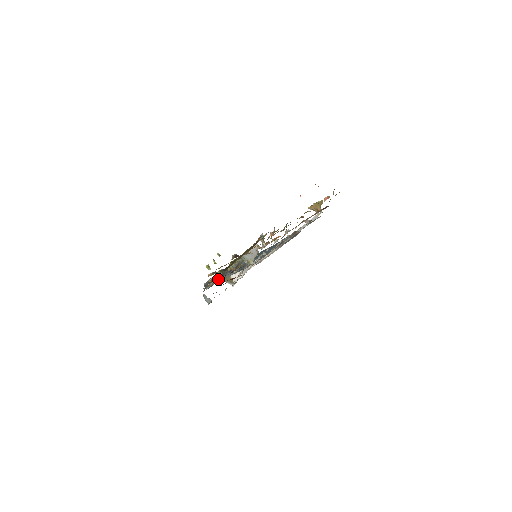
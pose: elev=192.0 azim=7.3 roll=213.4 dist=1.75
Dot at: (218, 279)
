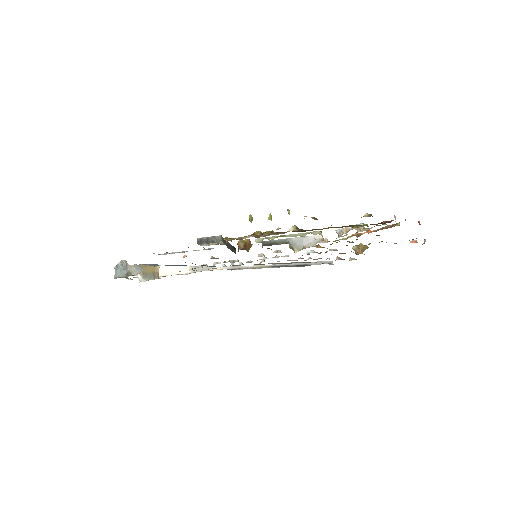
Dot at: (226, 244)
